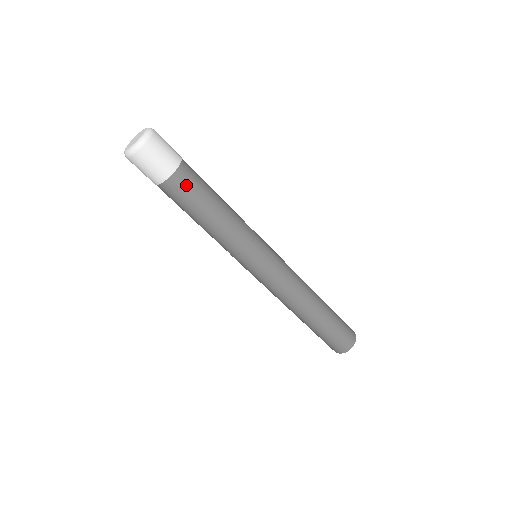
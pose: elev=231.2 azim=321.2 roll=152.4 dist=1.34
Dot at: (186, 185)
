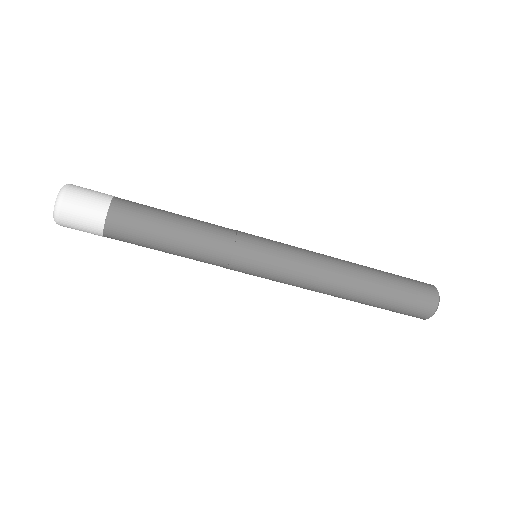
Dot at: (124, 235)
